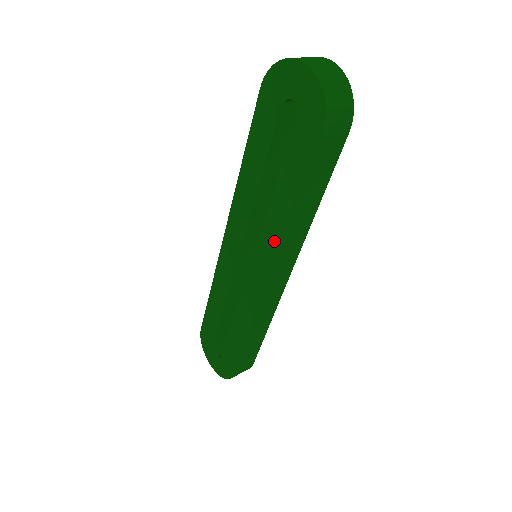
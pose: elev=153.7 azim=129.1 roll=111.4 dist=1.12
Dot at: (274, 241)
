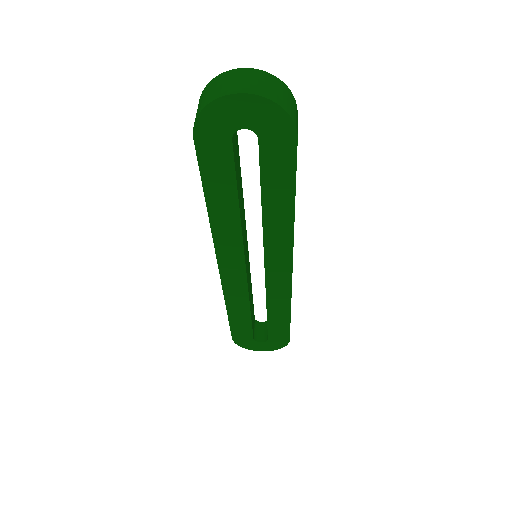
Dot at: (283, 237)
